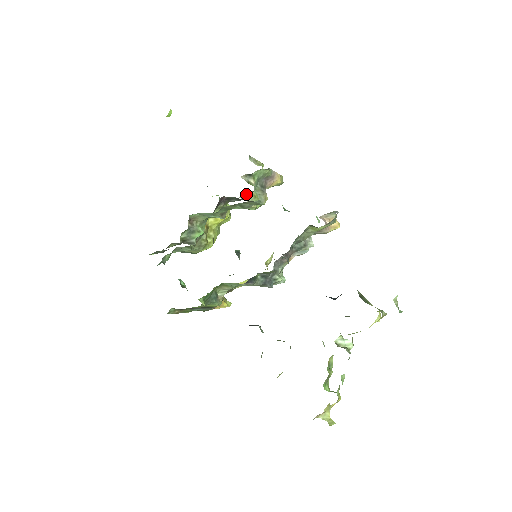
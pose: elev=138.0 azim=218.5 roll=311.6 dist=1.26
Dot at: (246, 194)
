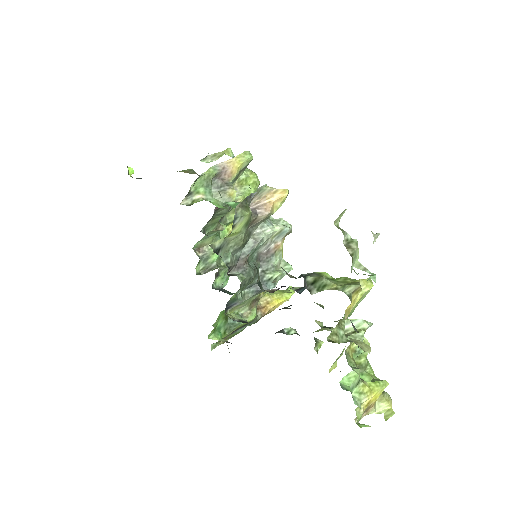
Dot at: occluded
